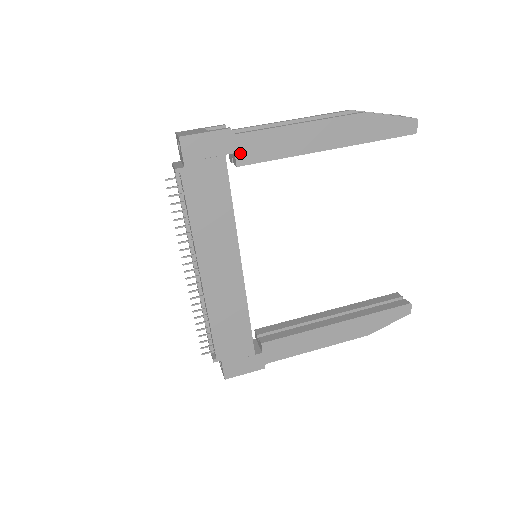
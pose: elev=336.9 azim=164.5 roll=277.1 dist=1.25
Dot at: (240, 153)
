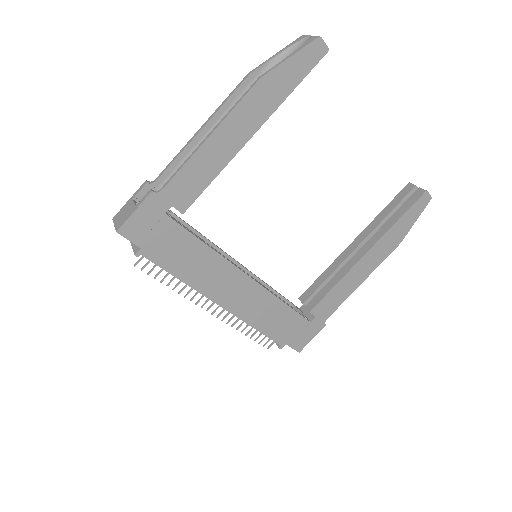
Dot at: (176, 202)
